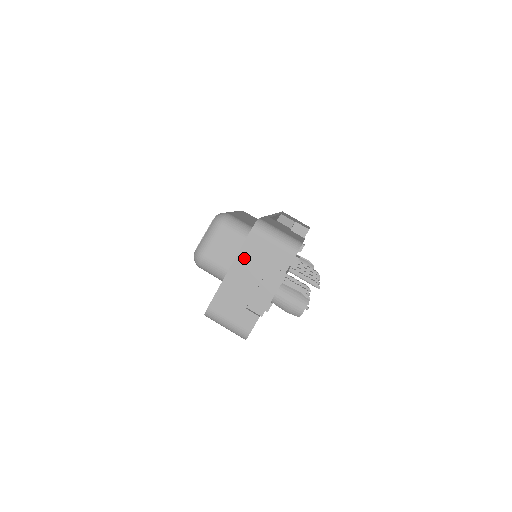
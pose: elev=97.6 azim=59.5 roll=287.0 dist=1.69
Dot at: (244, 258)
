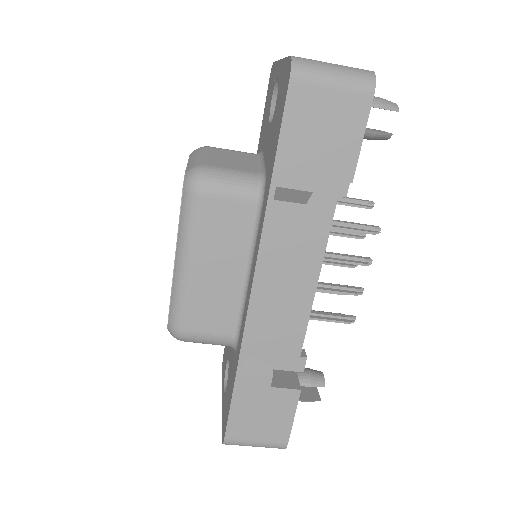
Dot at: occluded
